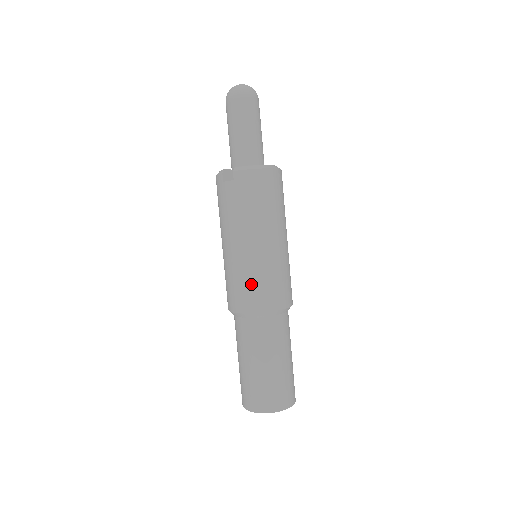
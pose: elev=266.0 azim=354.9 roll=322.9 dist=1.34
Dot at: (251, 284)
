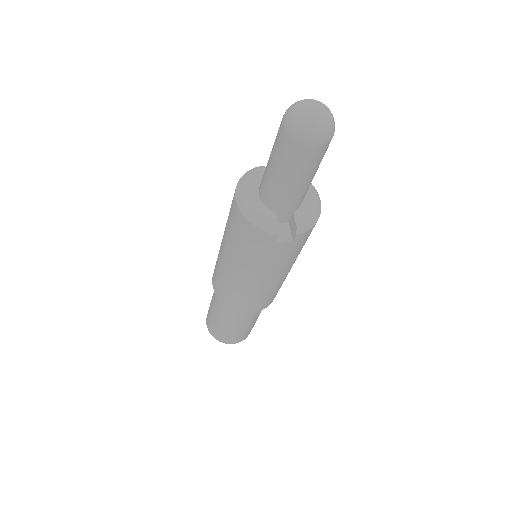
Dot at: (271, 297)
